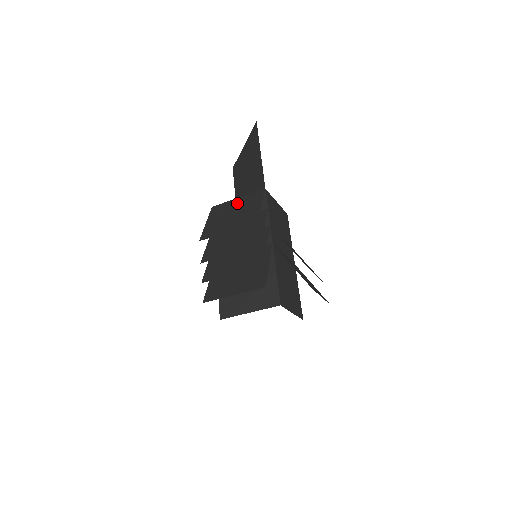
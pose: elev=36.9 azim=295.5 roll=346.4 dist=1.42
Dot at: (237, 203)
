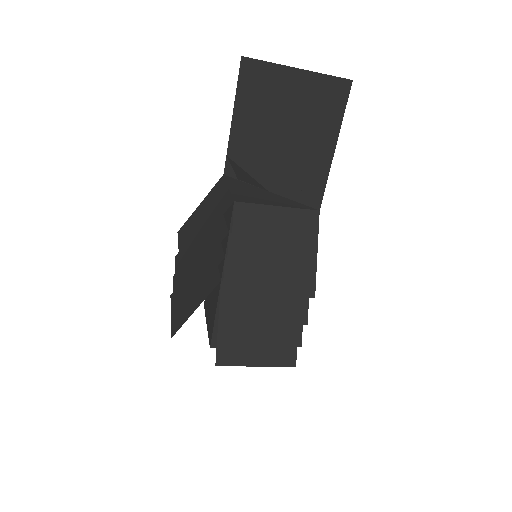
Dot at: (279, 223)
